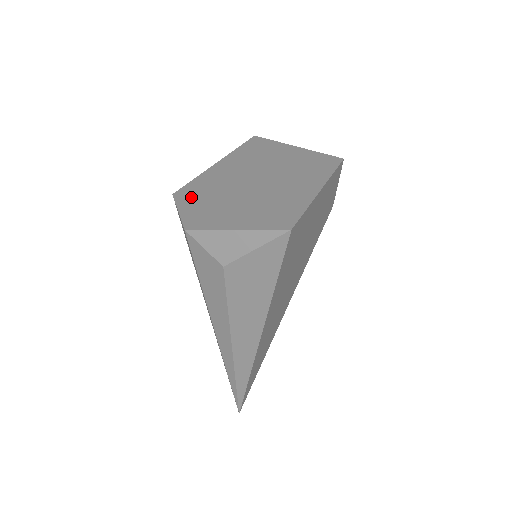
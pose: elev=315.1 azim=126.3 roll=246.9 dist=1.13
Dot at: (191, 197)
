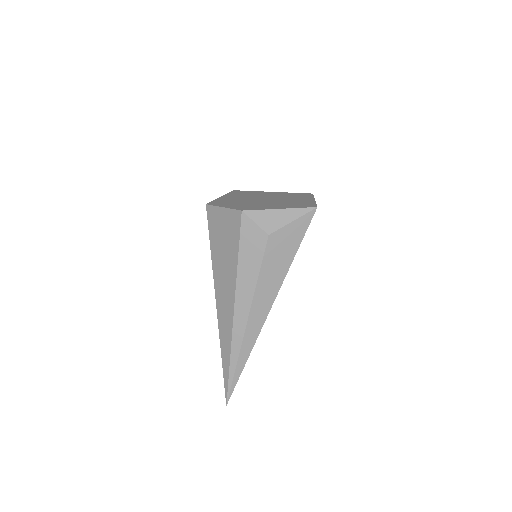
Dot at: (225, 204)
